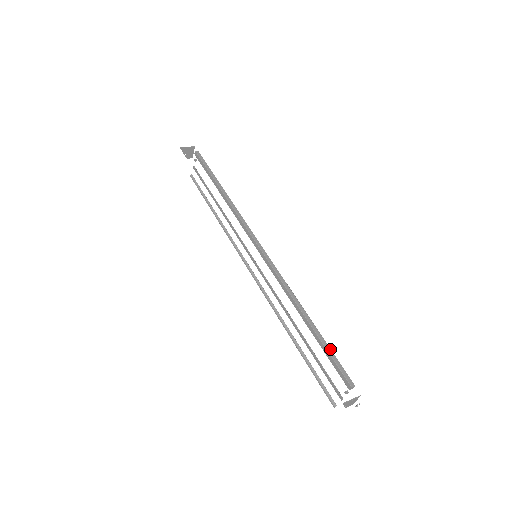
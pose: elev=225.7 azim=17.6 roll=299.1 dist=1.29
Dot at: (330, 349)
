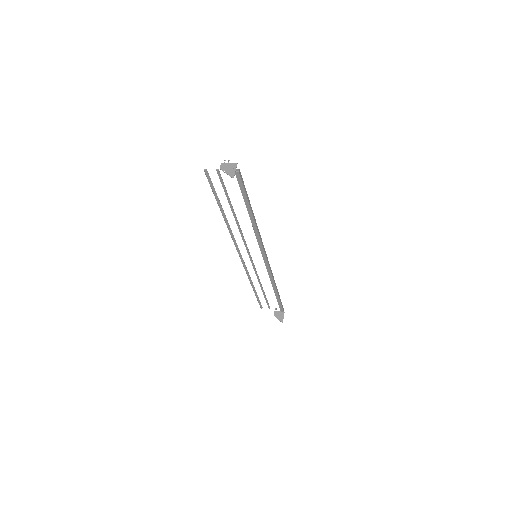
Dot at: occluded
